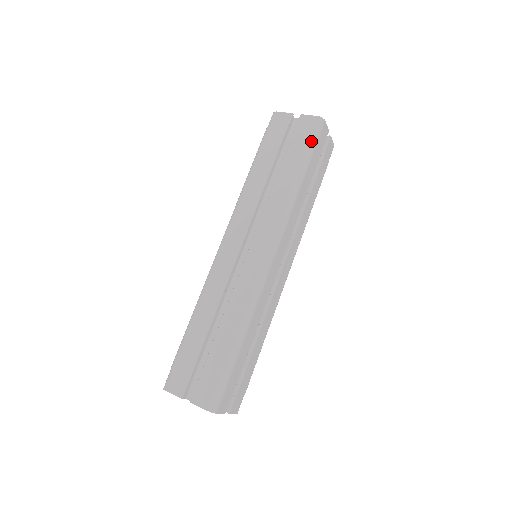
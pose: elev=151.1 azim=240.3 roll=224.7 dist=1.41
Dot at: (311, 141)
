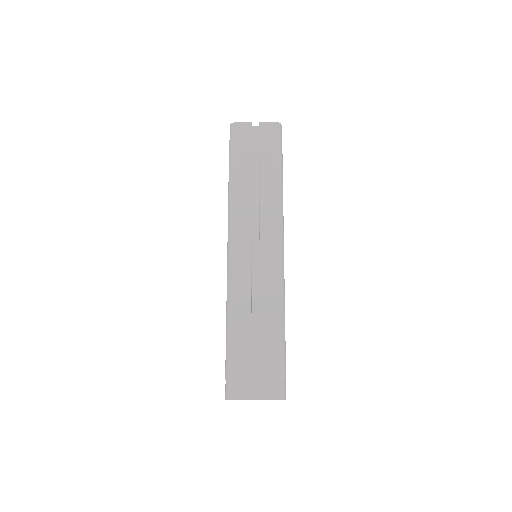
Dot at: (279, 145)
